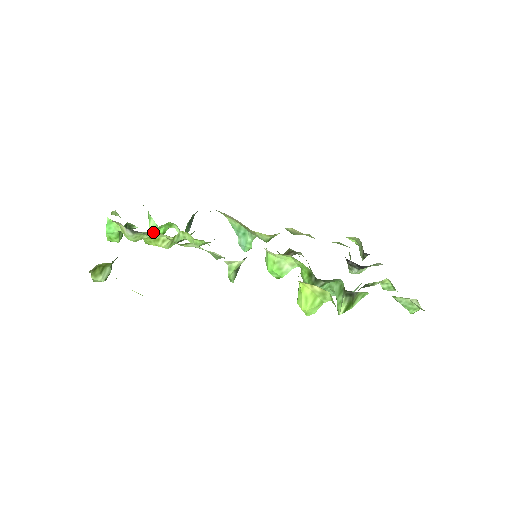
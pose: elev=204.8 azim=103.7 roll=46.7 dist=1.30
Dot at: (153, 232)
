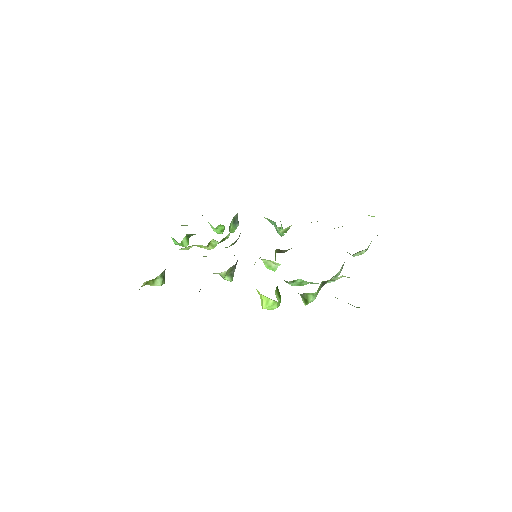
Dot at: occluded
